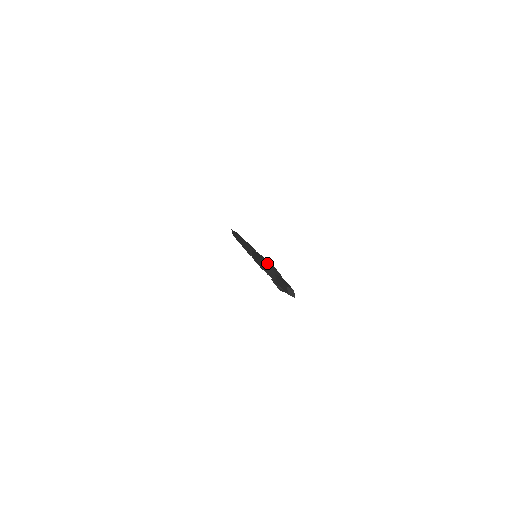
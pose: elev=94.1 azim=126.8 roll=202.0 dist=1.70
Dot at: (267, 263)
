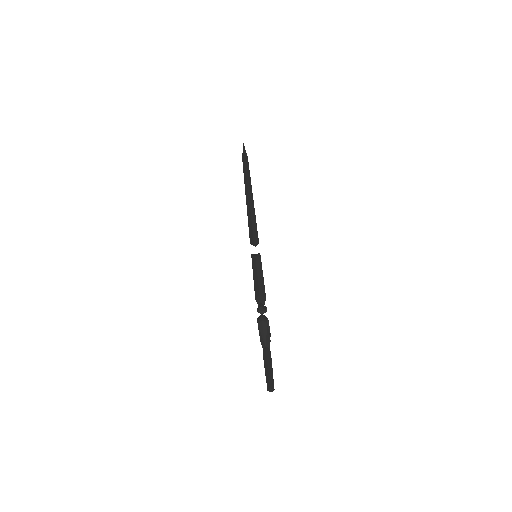
Dot at: (264, 328)
